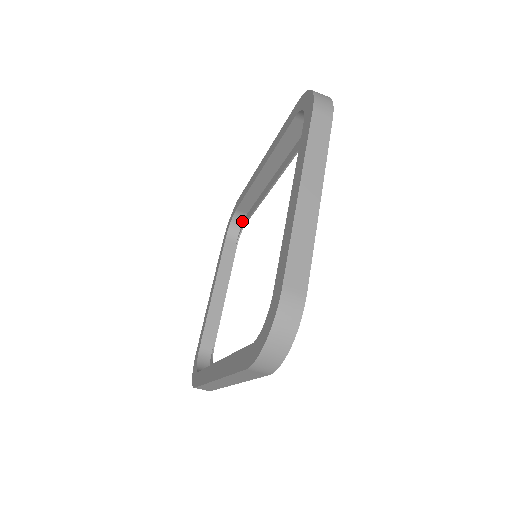
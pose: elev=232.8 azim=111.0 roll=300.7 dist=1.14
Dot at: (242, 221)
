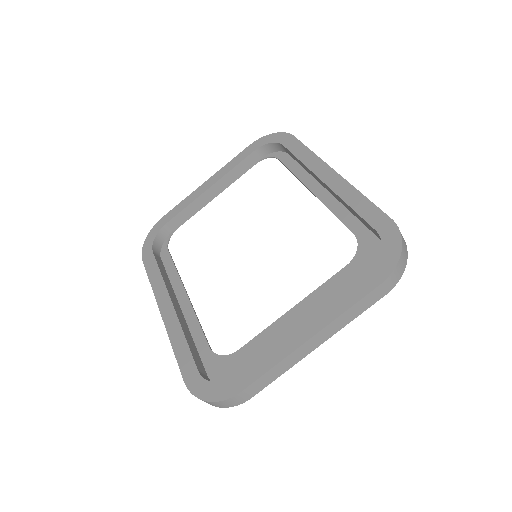
Dot at: (279, 150)
